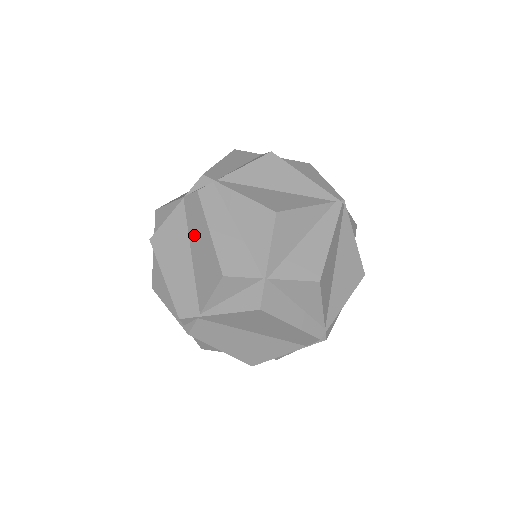
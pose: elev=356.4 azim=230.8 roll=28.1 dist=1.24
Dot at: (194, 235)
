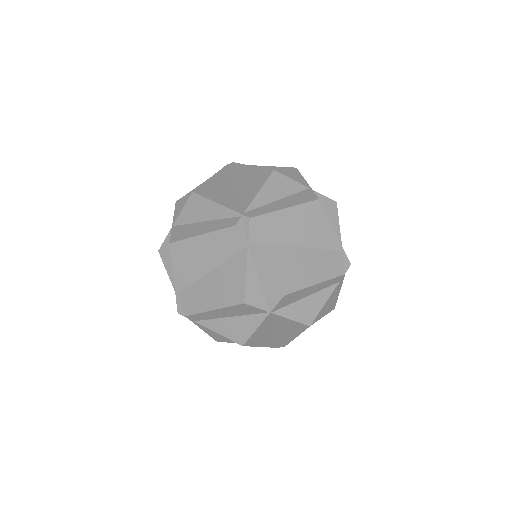
Dot at: occluded
